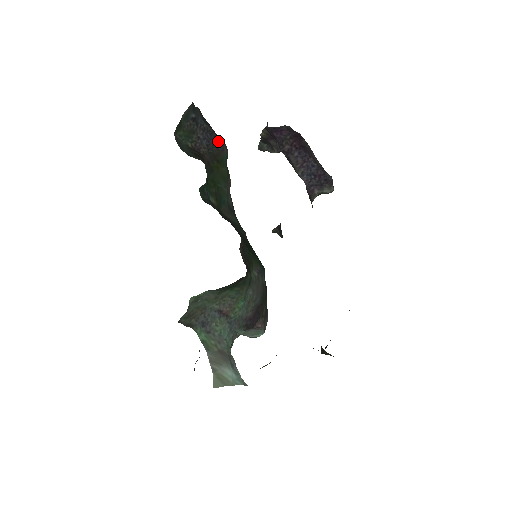
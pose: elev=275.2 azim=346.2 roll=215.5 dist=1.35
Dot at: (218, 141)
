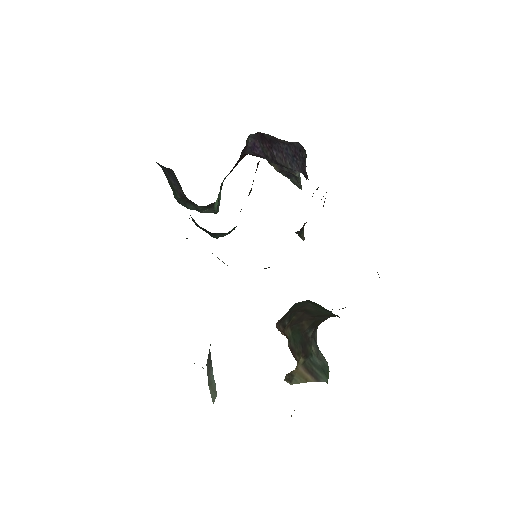
Dot at: (171, 172)
